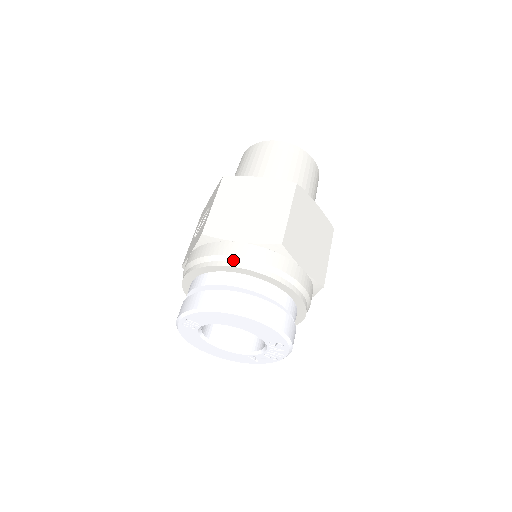
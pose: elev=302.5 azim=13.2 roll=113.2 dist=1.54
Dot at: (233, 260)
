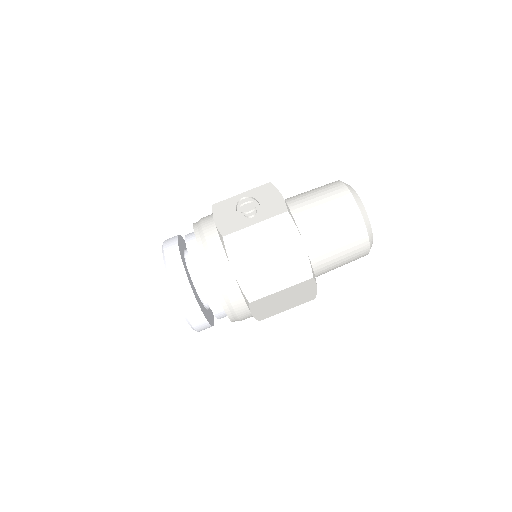
Dot at: (216, 276)
